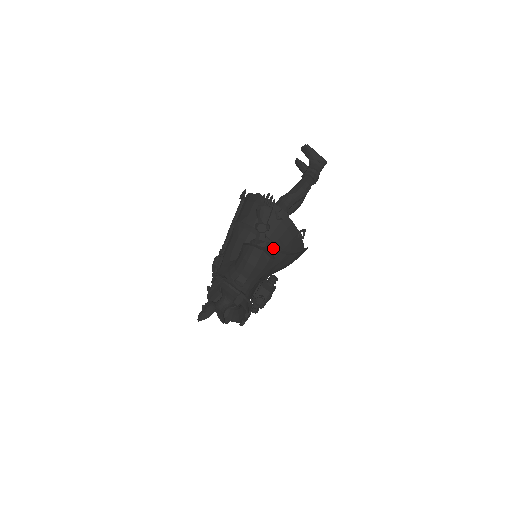
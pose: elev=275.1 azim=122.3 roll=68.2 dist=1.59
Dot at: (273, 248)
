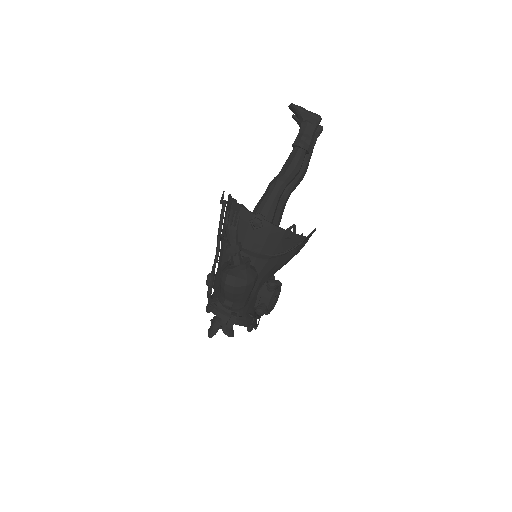
Dot at: (259, 257)
